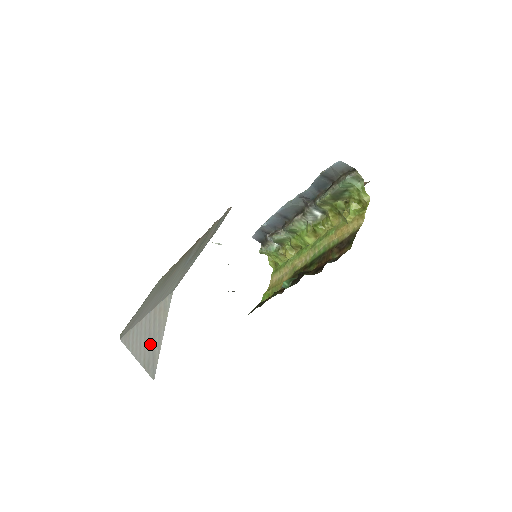
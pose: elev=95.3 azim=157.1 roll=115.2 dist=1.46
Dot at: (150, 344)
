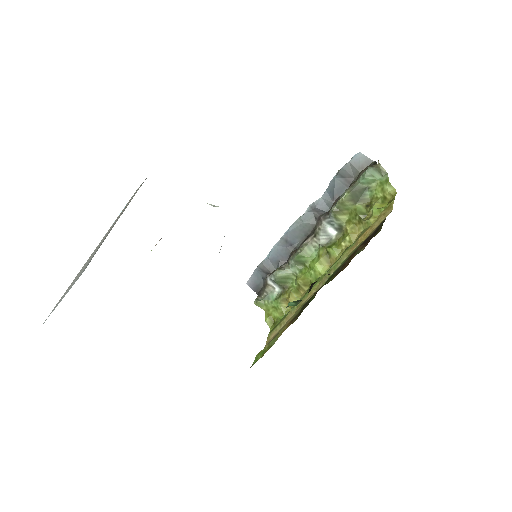
Dot at: (93, 254)
